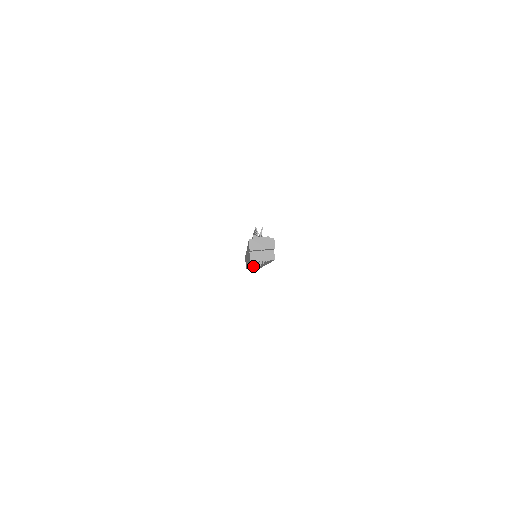
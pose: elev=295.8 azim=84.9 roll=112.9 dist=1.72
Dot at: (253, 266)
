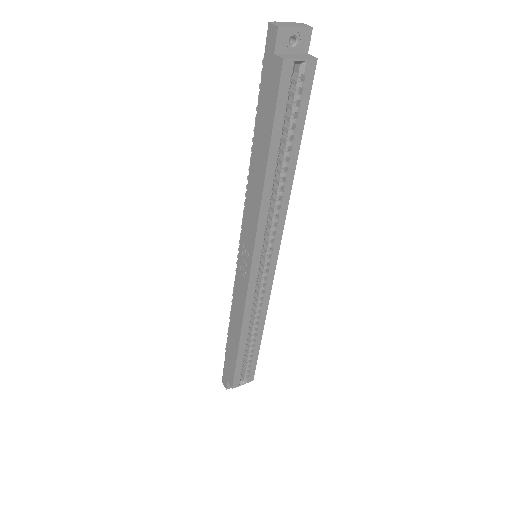
Dot at: (241, 380)
